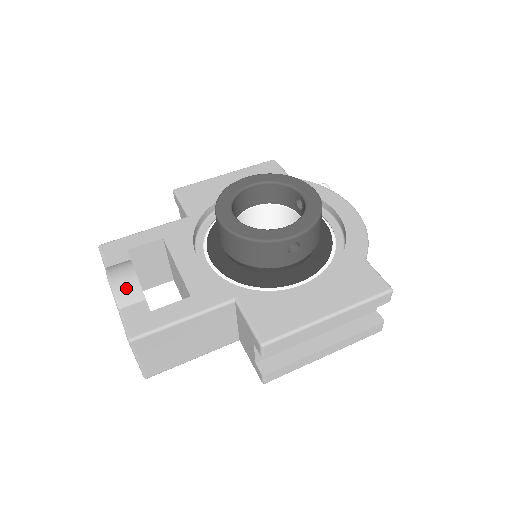
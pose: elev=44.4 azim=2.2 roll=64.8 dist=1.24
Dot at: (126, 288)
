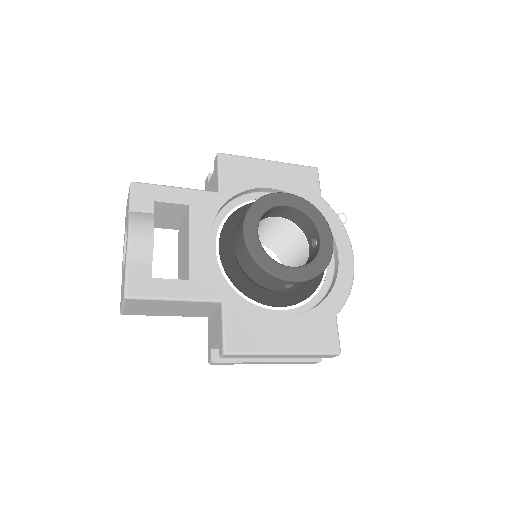
Dot at: (140, 247)
